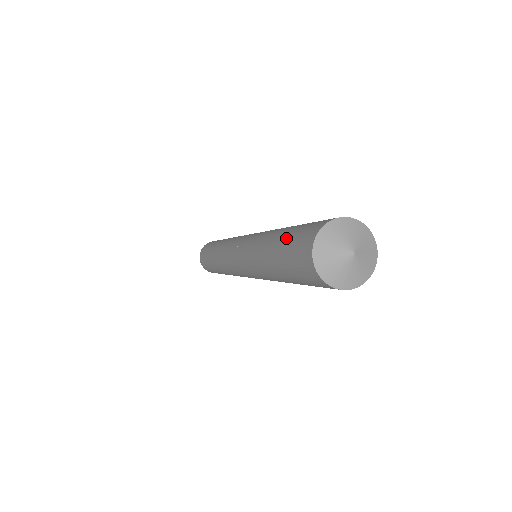
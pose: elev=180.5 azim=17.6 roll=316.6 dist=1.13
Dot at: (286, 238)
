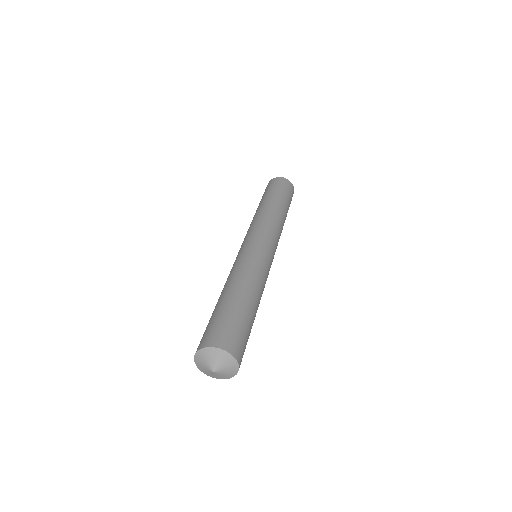
Dot at: (211, 316)
